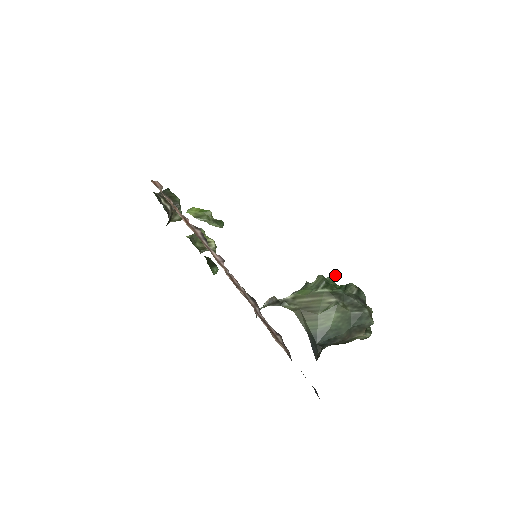
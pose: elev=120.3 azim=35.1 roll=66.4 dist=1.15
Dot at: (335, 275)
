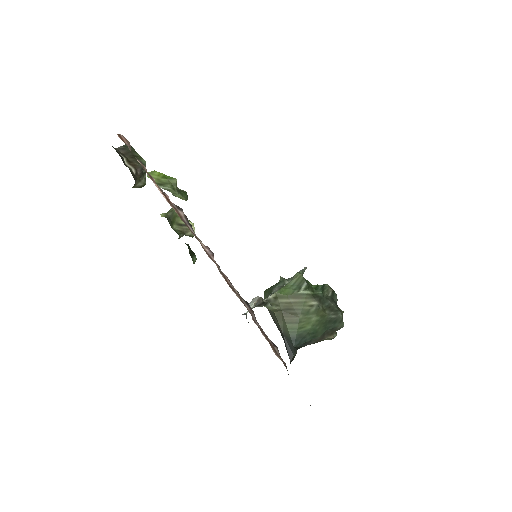
Dot at: (304, 269)
